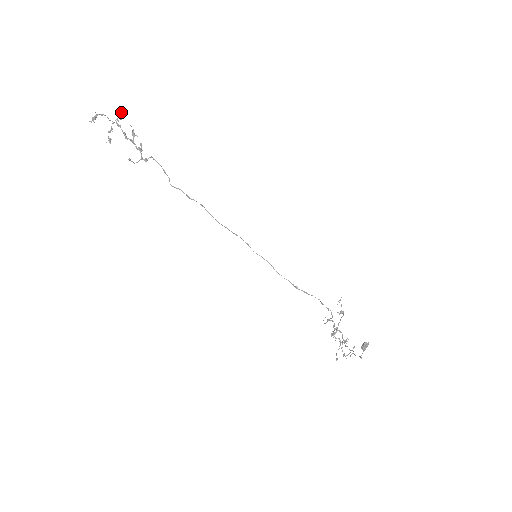
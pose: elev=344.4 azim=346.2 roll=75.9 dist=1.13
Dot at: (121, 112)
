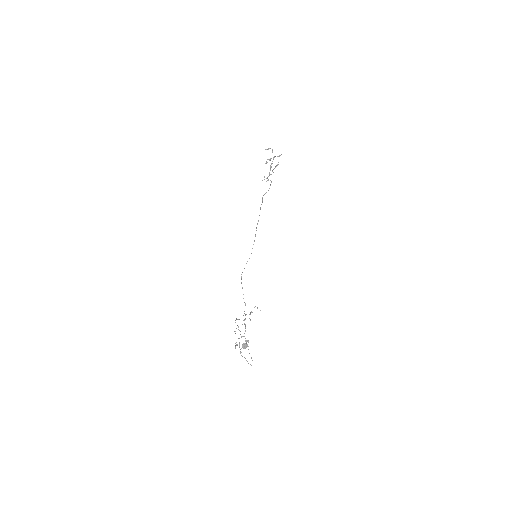
Dot at: (281, 154)
